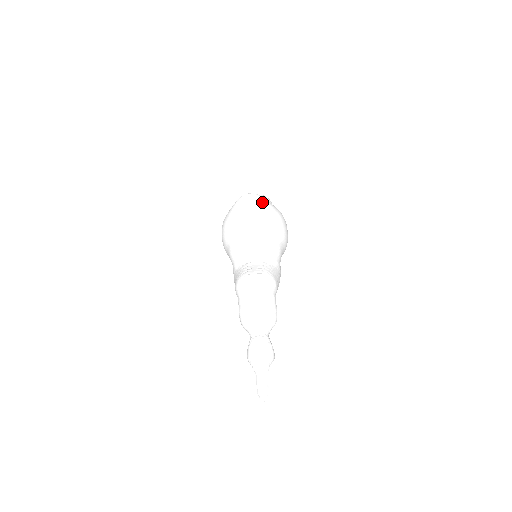
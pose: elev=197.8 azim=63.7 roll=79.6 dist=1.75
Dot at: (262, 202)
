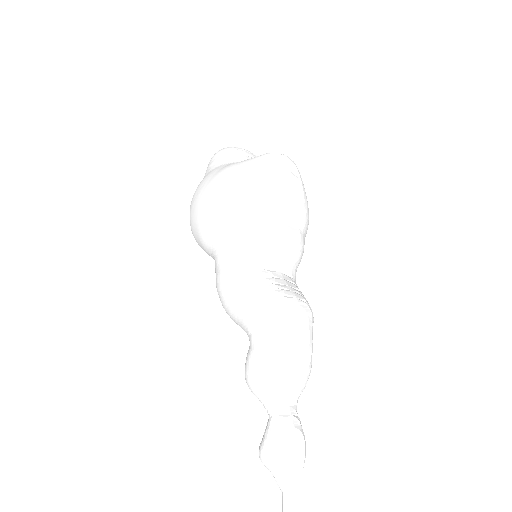
Dot at: occluded
